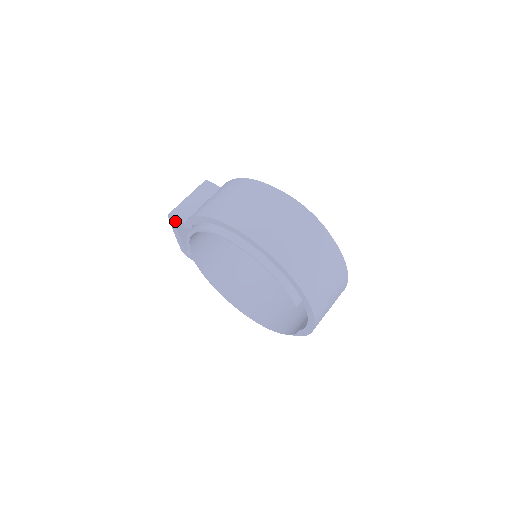
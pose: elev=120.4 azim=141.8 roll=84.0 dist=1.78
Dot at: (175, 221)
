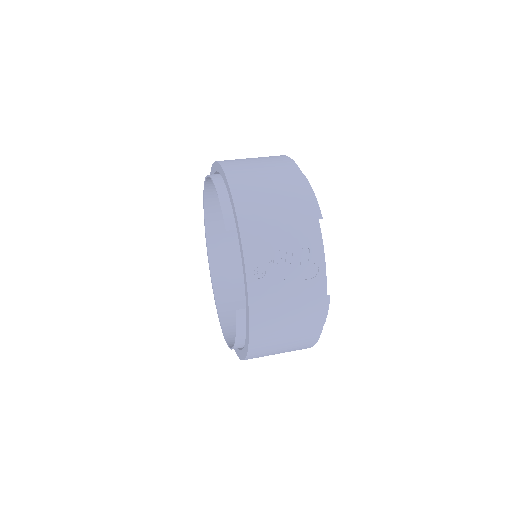
Dot at: occluded
